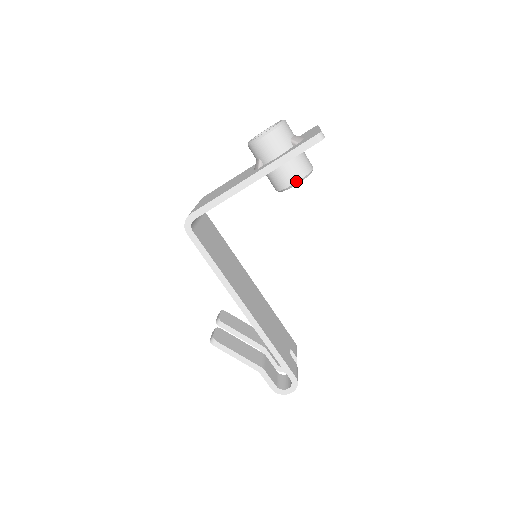
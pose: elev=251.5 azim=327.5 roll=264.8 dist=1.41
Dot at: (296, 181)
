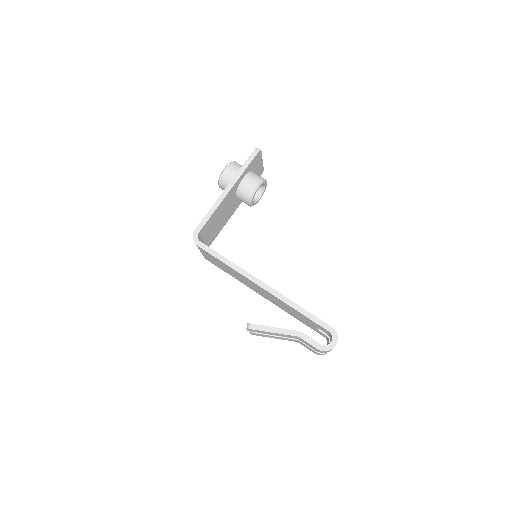
Dot at: (257, 185)
